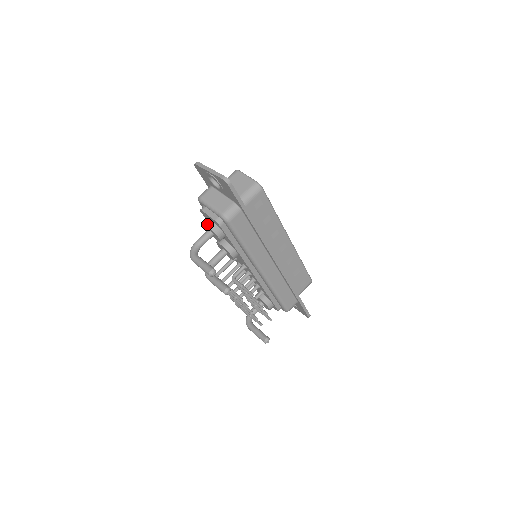
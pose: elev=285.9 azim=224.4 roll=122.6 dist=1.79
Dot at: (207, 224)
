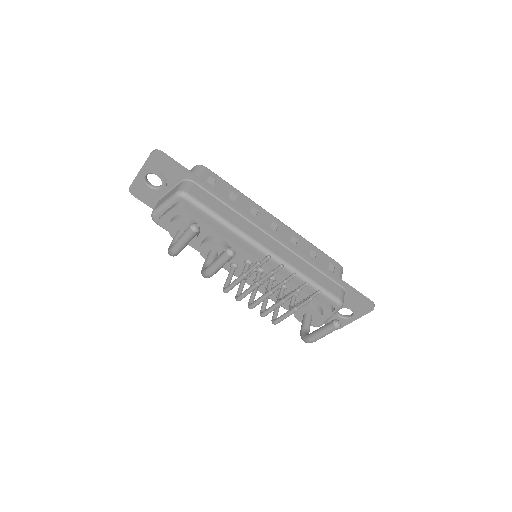
Dot at: (171, 221)
